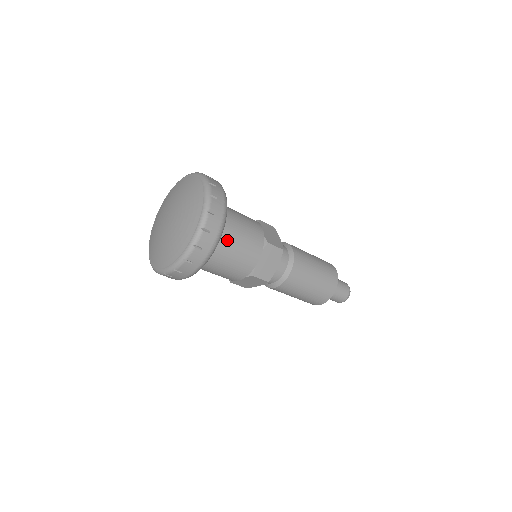
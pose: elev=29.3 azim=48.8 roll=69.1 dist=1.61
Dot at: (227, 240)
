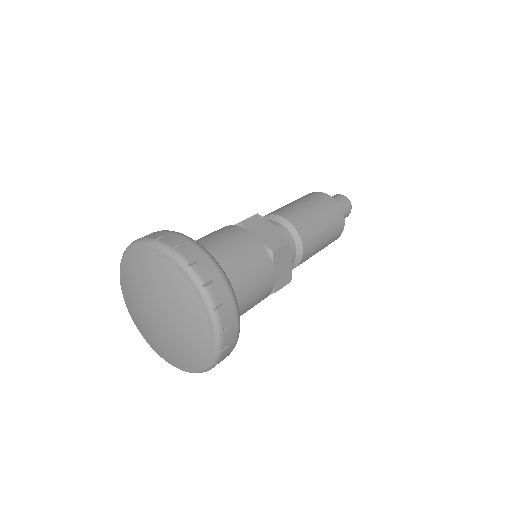
Dot at: occluded
